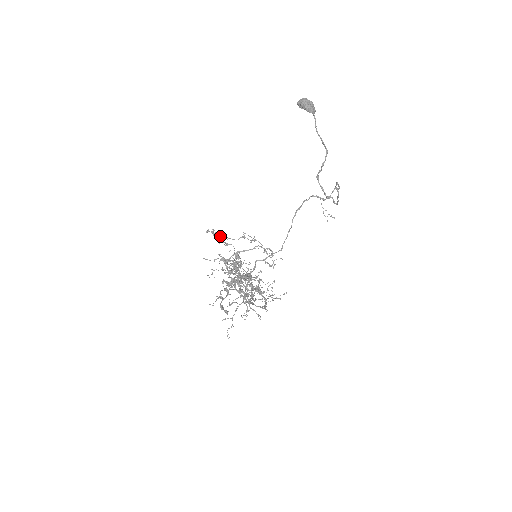
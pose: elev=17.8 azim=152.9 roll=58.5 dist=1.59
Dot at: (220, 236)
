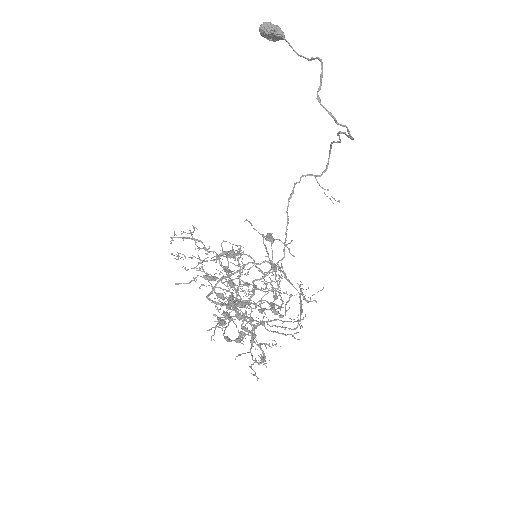
Dot at: (196, 228)
